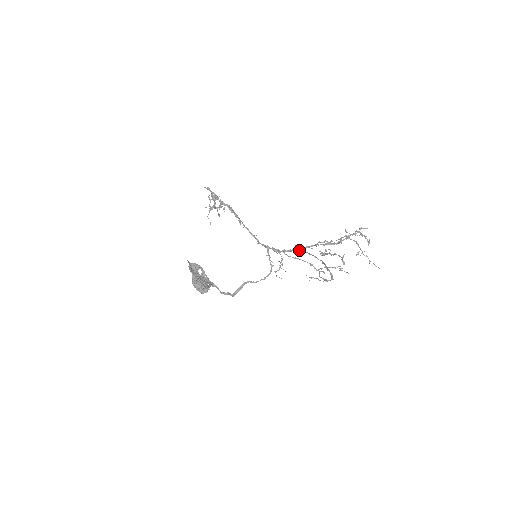
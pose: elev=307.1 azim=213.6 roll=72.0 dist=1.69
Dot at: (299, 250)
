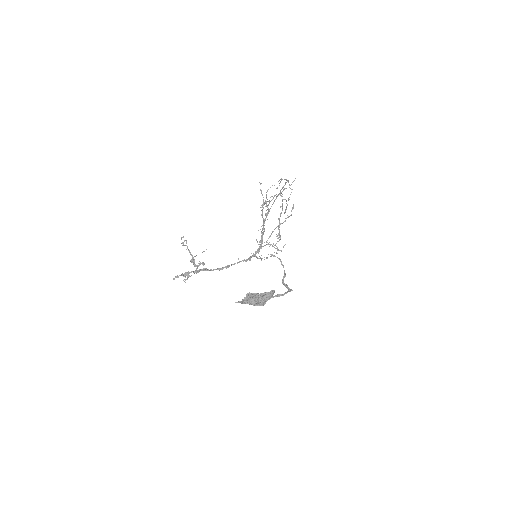
Dot at: (264, 231)
